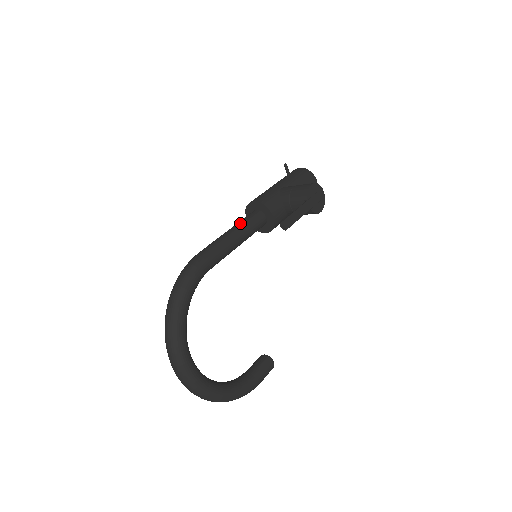
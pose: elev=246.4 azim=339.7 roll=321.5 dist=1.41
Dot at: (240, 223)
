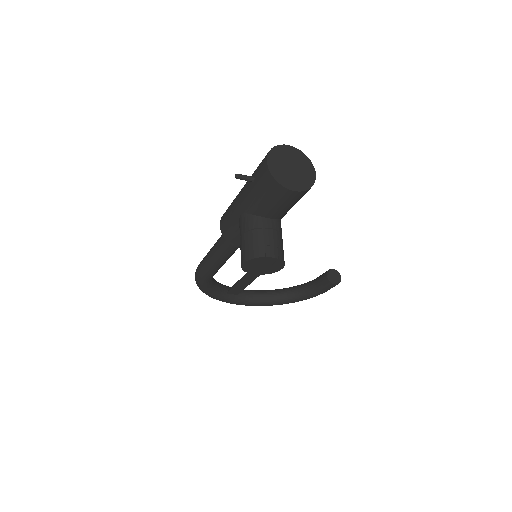
Dot at: (218, 245)
